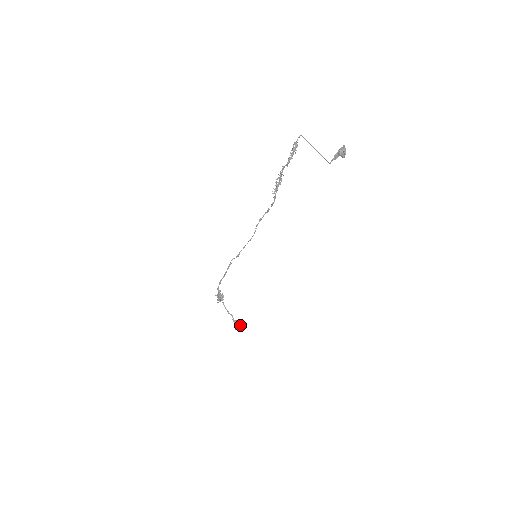
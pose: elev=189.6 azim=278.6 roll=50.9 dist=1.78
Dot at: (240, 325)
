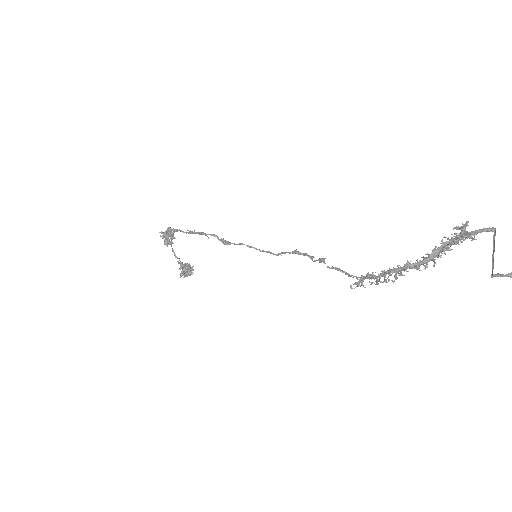
Dot at: (188, 274)
